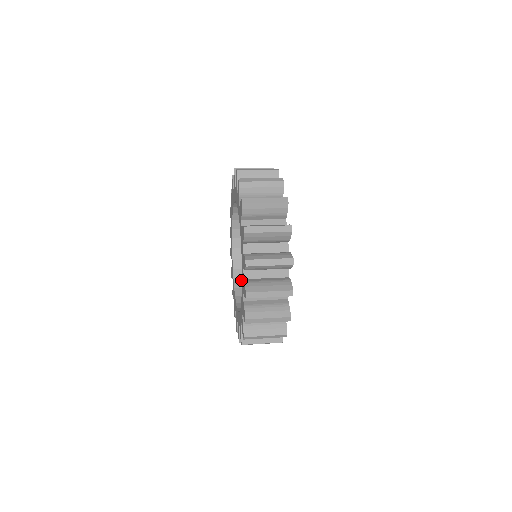
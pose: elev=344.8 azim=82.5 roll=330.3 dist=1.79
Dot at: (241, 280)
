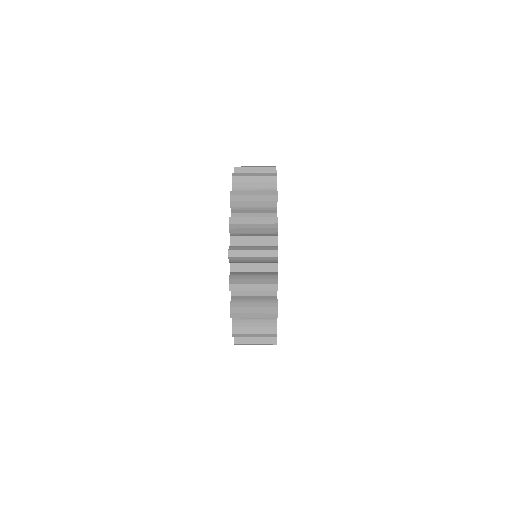
Dot at: occluded
